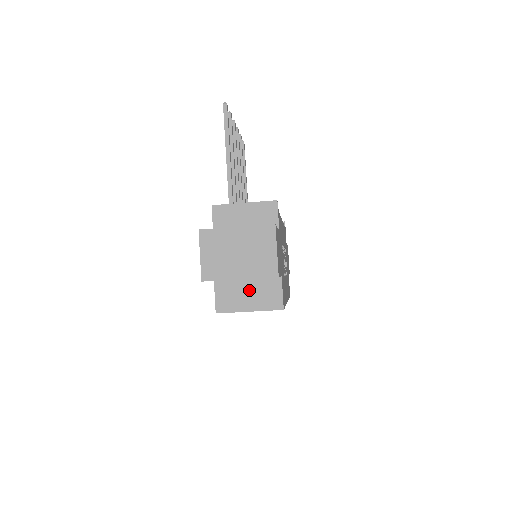
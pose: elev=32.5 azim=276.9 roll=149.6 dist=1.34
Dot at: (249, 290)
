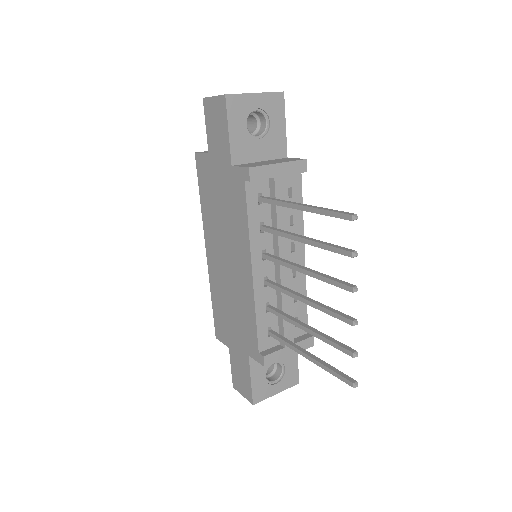
Dot at: occluded
